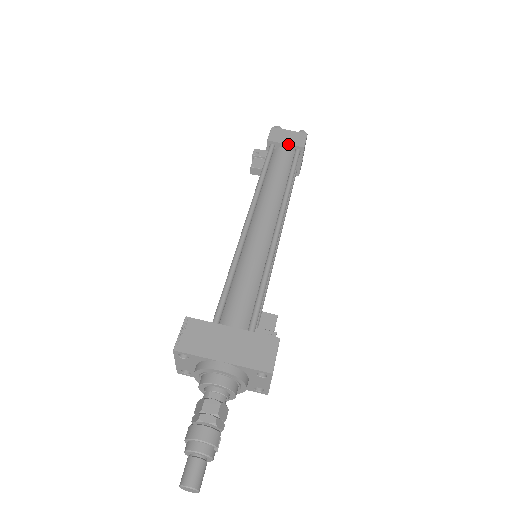
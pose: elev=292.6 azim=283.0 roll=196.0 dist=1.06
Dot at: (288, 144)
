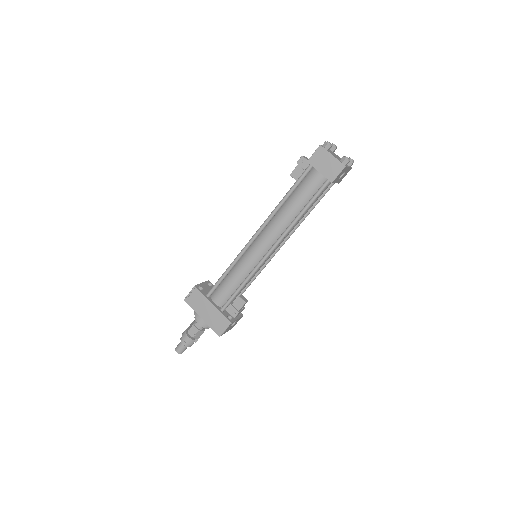
Dot at: (321, 173)
